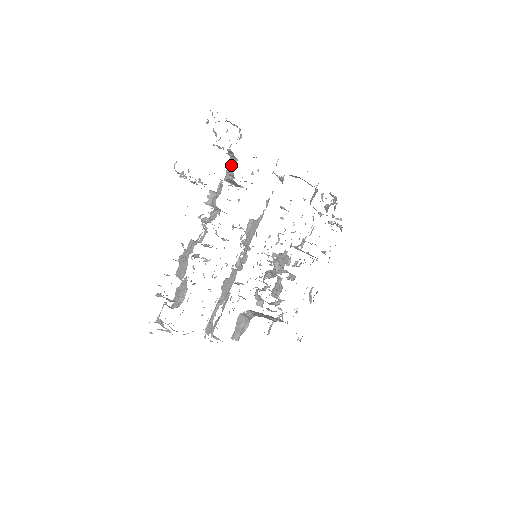
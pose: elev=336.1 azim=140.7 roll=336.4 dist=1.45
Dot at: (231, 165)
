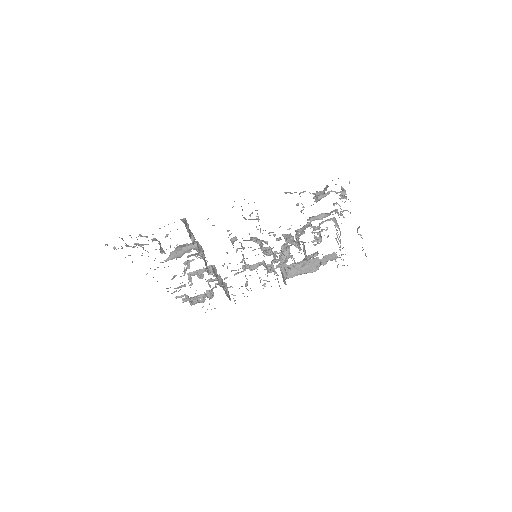
Dot at: occluded
